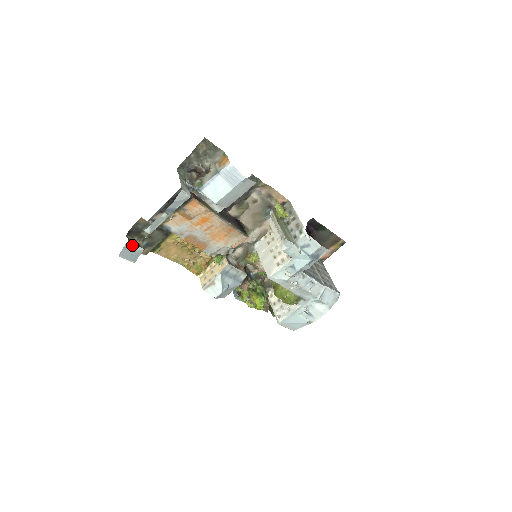
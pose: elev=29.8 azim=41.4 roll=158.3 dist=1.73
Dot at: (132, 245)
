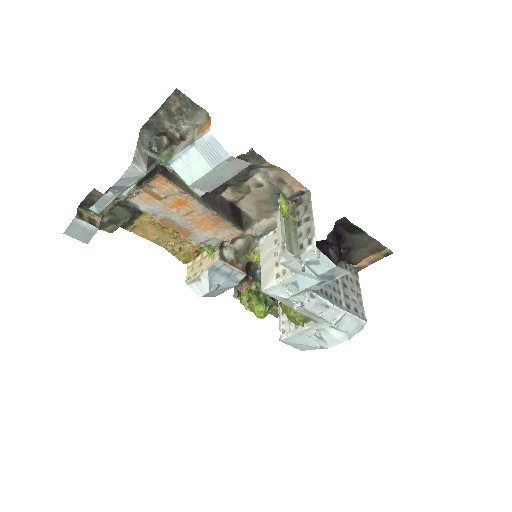
Dot at: (82, 222)
